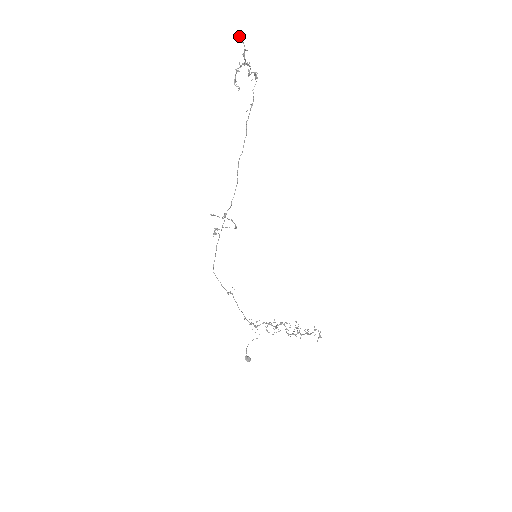
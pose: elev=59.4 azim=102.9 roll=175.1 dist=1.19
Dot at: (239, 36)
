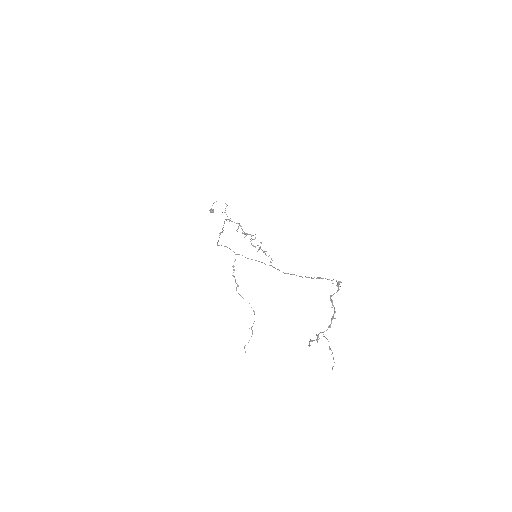
Dot at: occluded
